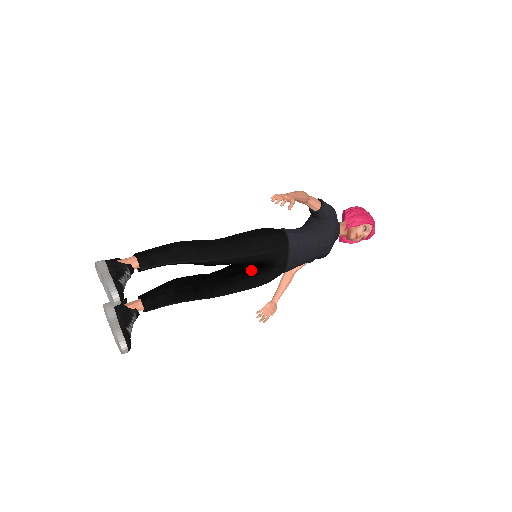
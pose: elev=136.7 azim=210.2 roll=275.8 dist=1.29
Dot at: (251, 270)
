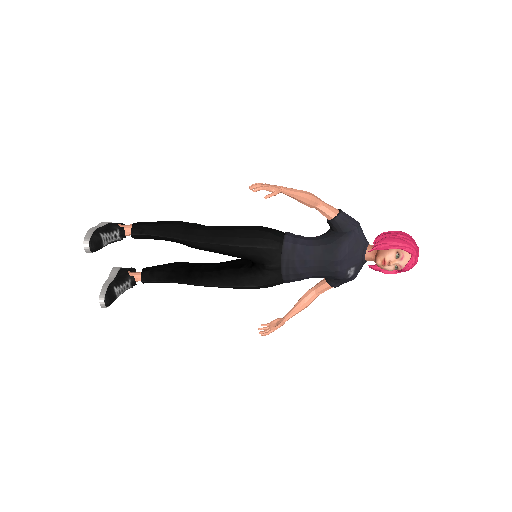
Dot at: (243, 267)
